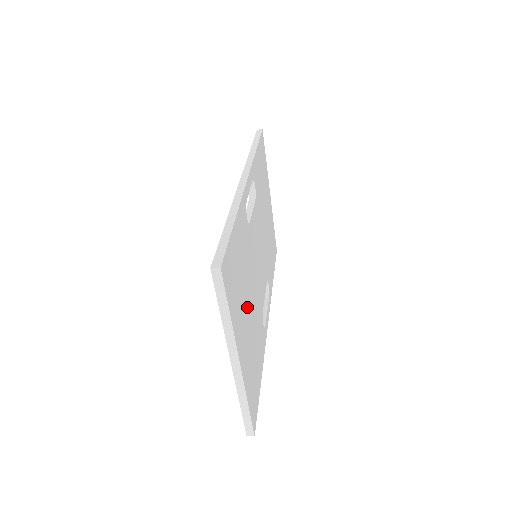
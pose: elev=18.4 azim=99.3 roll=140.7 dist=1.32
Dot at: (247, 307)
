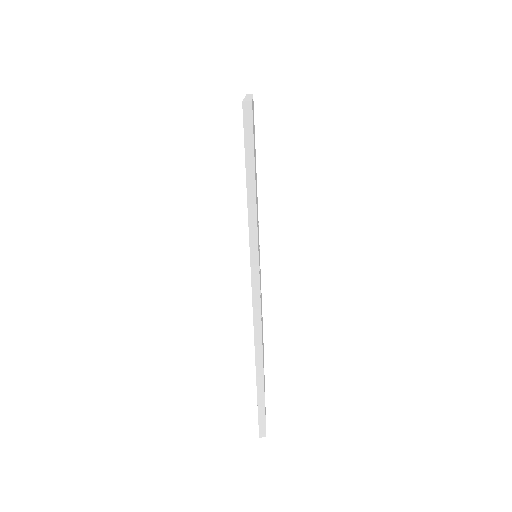
Dot at: (255, 160)
